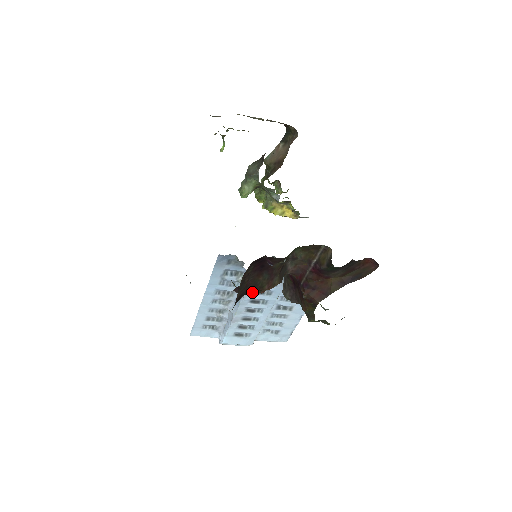
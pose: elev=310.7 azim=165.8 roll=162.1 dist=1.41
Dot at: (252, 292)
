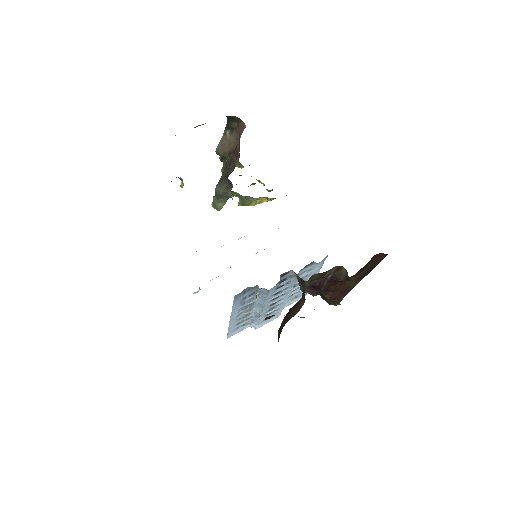
Dot at: (271, 296)
